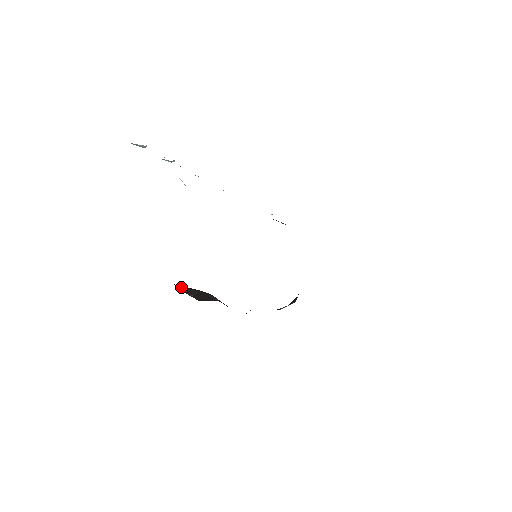
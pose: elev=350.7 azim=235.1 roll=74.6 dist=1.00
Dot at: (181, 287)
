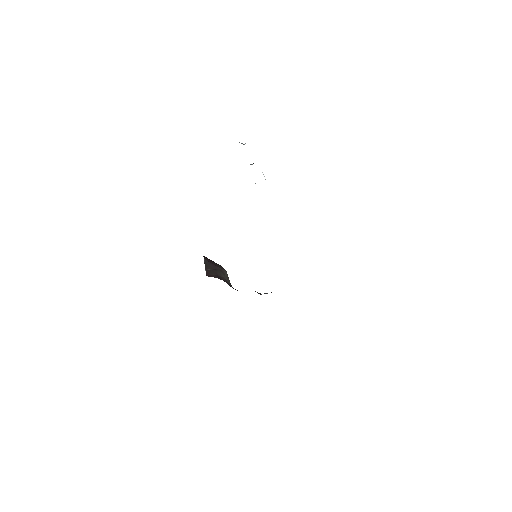
Dot at: (207, 262)
